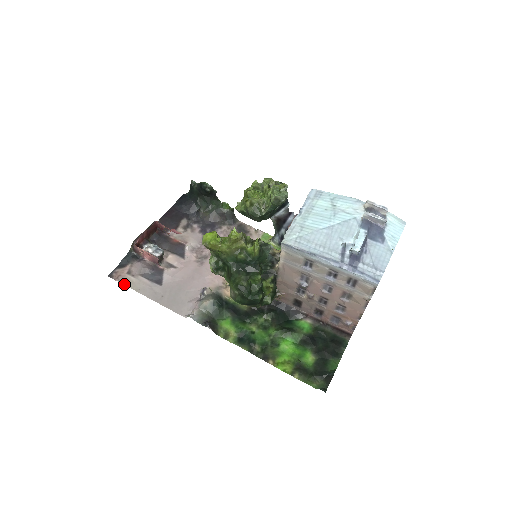
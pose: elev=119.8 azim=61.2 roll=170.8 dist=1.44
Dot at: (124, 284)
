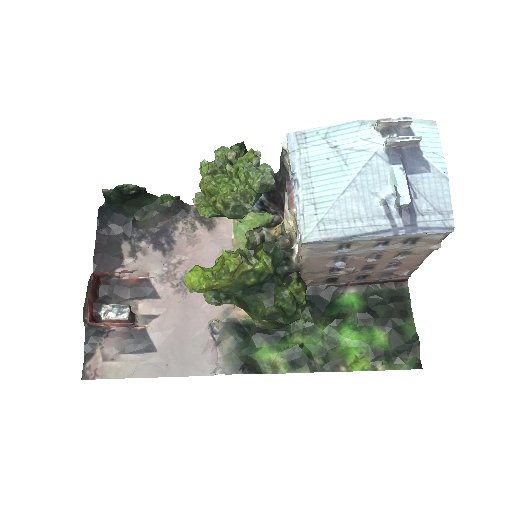
Dot at: (109, 378)
